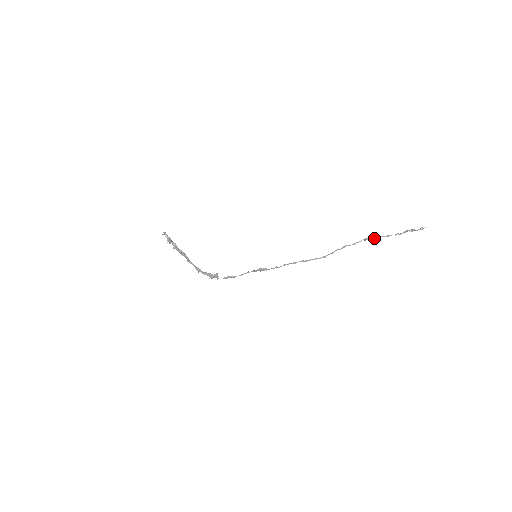
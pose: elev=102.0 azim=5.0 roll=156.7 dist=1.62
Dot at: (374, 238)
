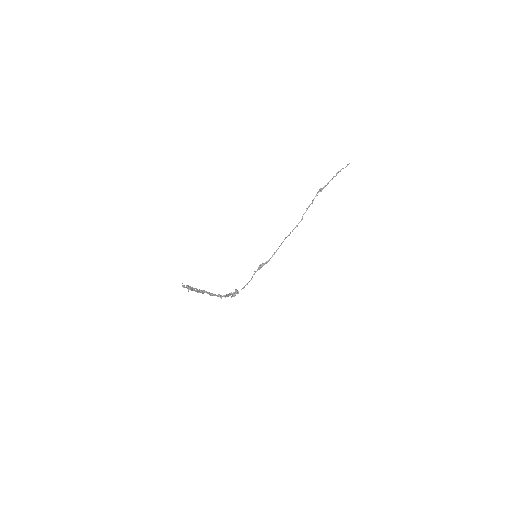
Dot at: occluded
